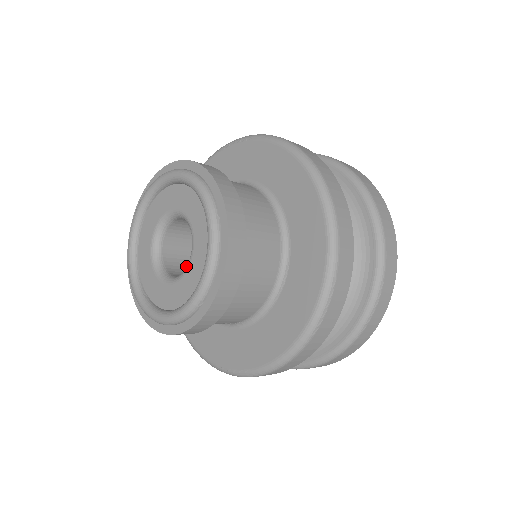
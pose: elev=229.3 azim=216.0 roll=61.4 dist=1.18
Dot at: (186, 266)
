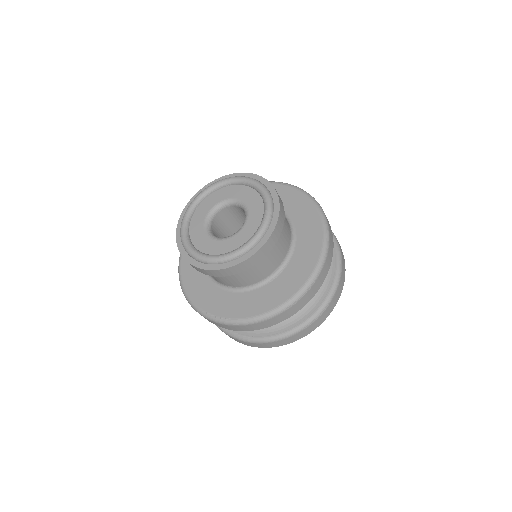
Dot at: (219, 237)
